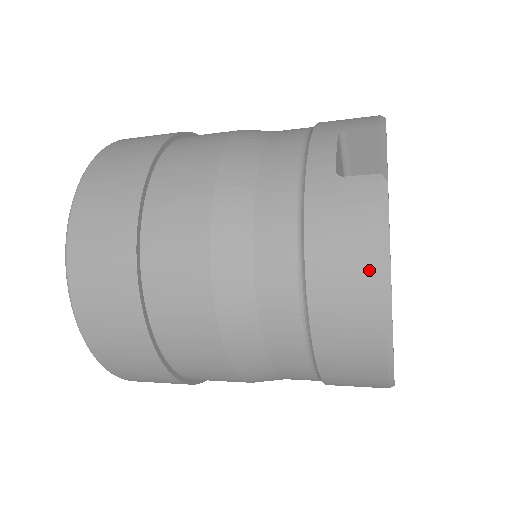
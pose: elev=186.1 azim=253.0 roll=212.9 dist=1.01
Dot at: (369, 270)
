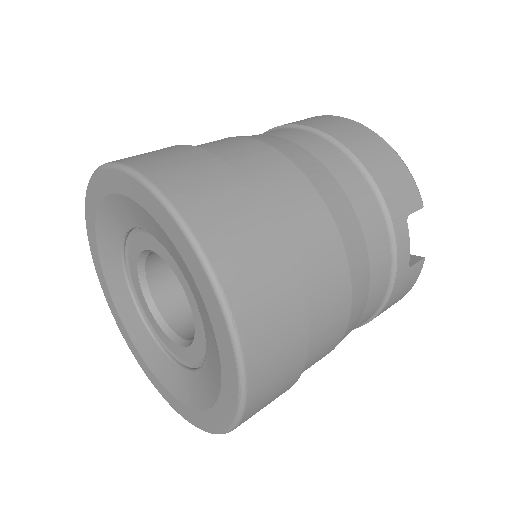
Dot at: occluded
